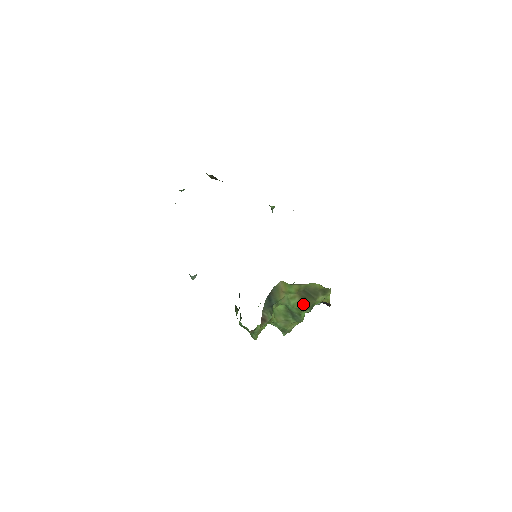
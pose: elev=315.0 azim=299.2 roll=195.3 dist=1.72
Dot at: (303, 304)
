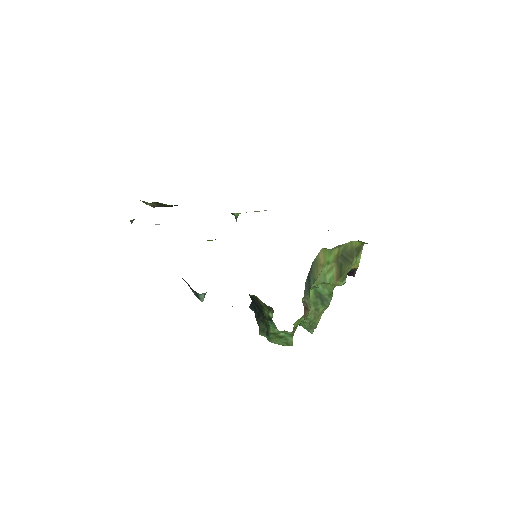
Dot at: (339, 275)
